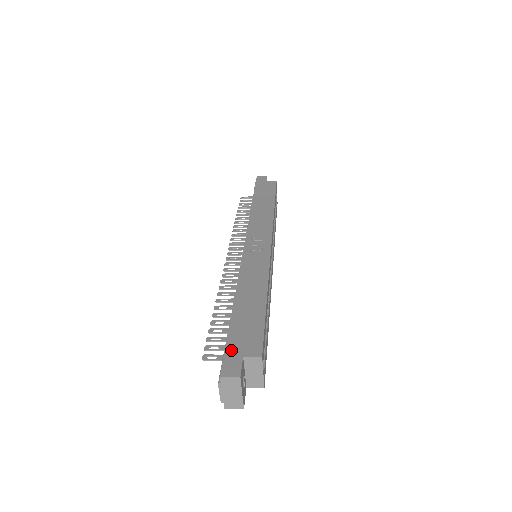
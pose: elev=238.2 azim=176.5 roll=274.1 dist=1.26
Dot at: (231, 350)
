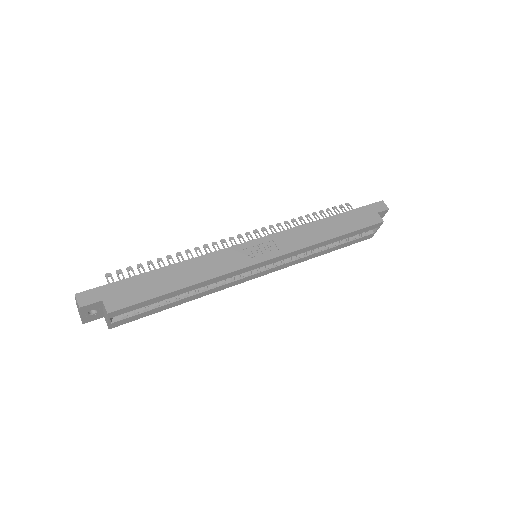
Dot at: (106, 289)
